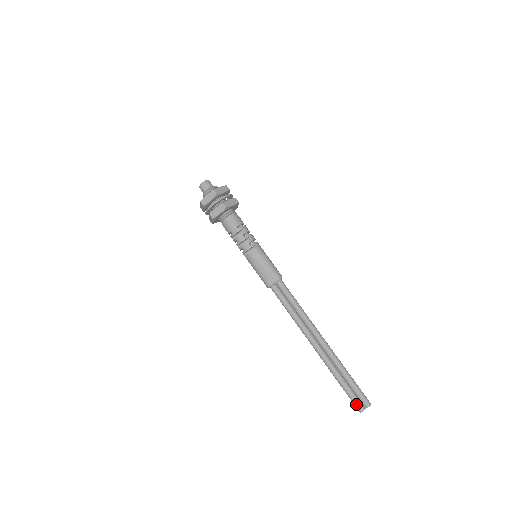
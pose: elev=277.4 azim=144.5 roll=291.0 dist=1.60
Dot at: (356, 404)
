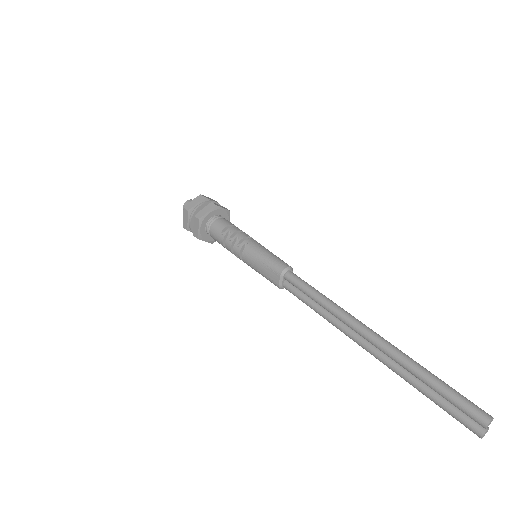
Dot at: (465, 425)
